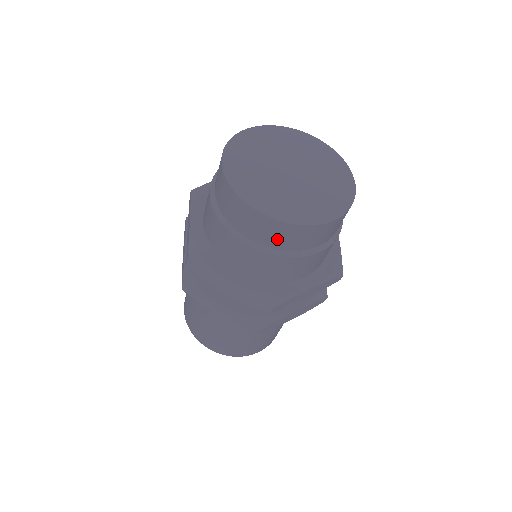
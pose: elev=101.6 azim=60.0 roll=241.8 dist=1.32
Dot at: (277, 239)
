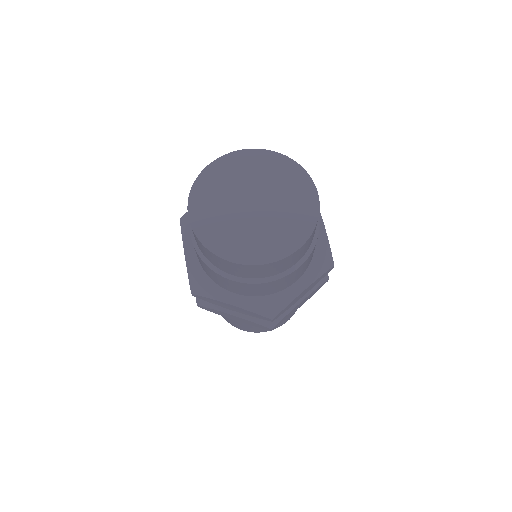
Dot at: (255, 274)
